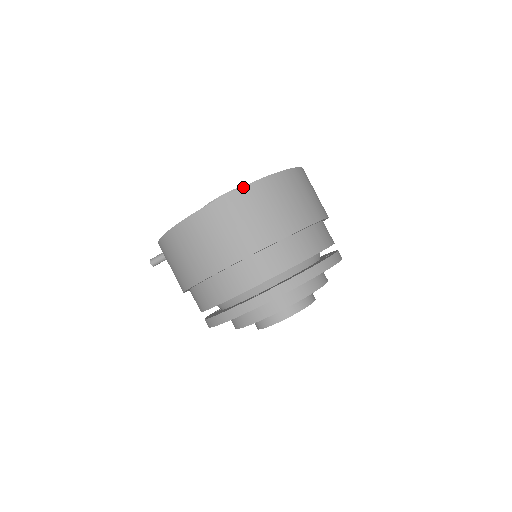
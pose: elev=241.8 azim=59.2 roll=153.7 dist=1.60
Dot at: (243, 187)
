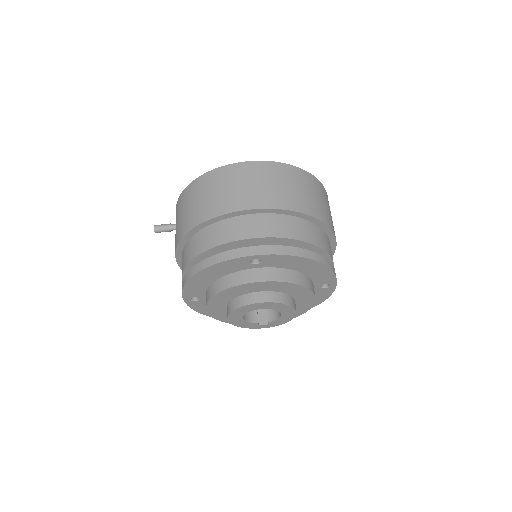
Dot at: (285, 163)
